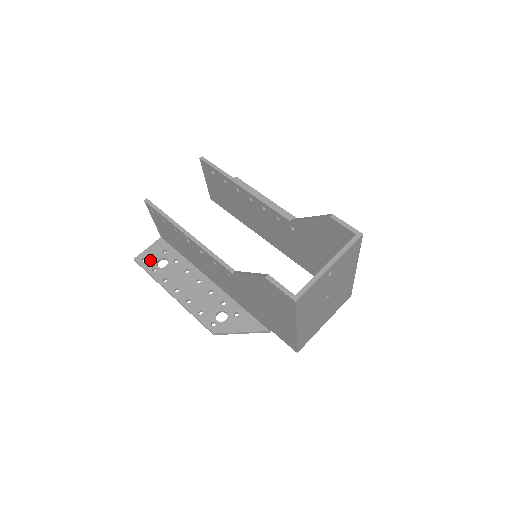
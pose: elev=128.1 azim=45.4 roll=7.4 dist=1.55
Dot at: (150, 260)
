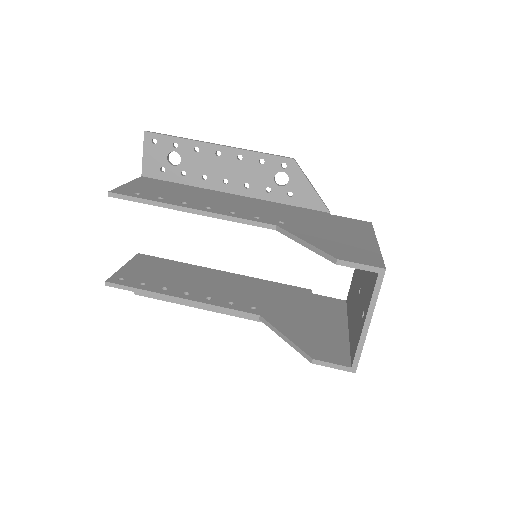
Dot at: occluded
